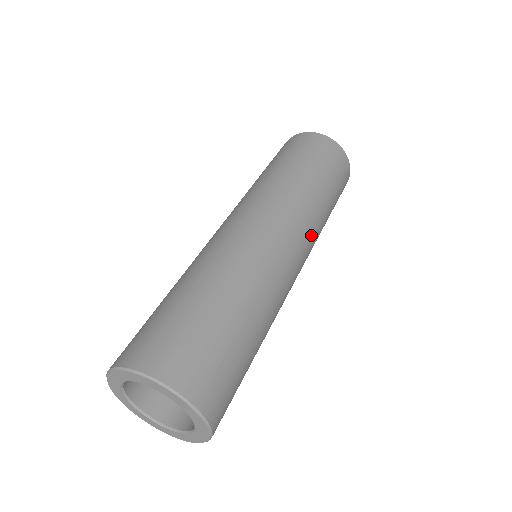
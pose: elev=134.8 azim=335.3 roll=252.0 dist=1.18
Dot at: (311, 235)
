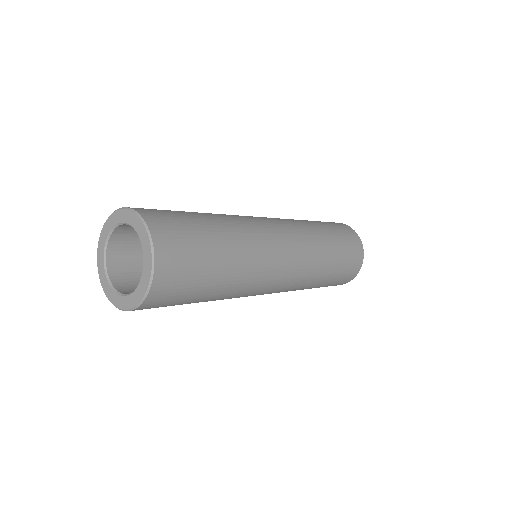
Dot at: (305, 267)
